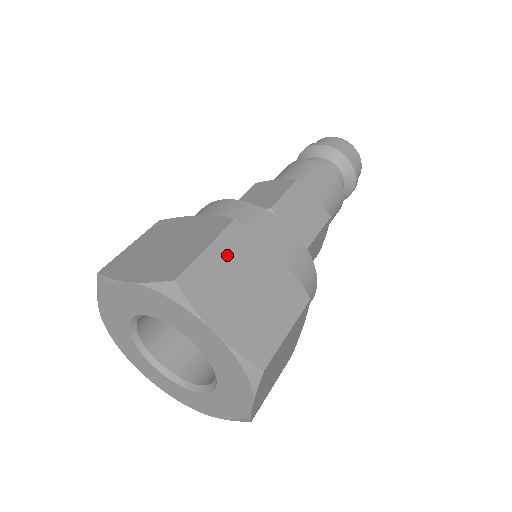
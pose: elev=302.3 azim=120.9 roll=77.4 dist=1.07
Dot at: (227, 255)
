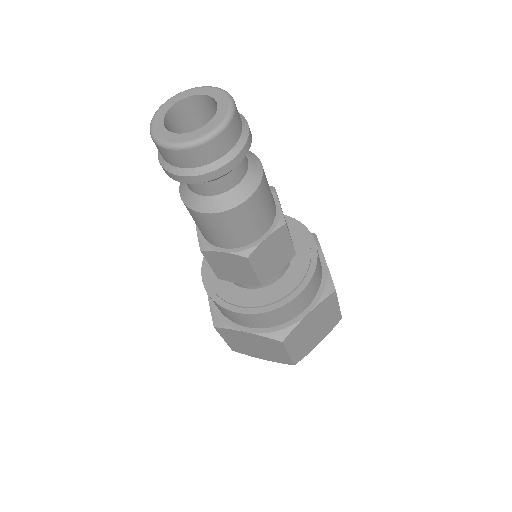
Dot at: (296, 343)
